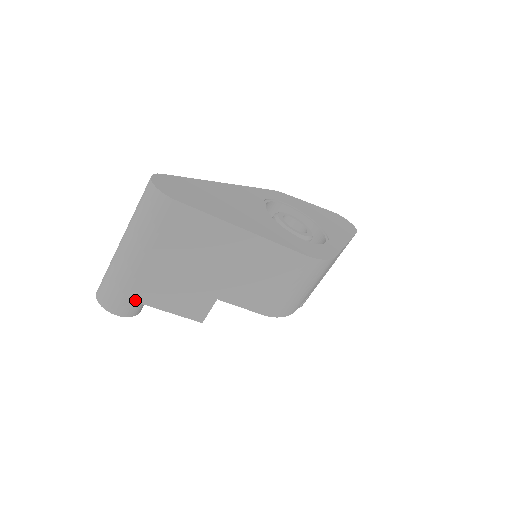
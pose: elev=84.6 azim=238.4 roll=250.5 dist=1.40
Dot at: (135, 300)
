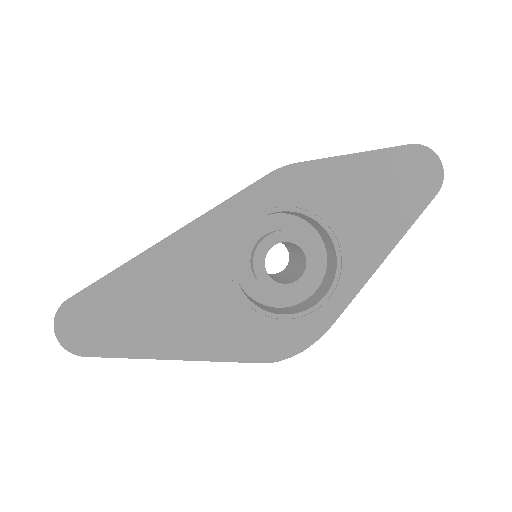
Dot at: occluded
